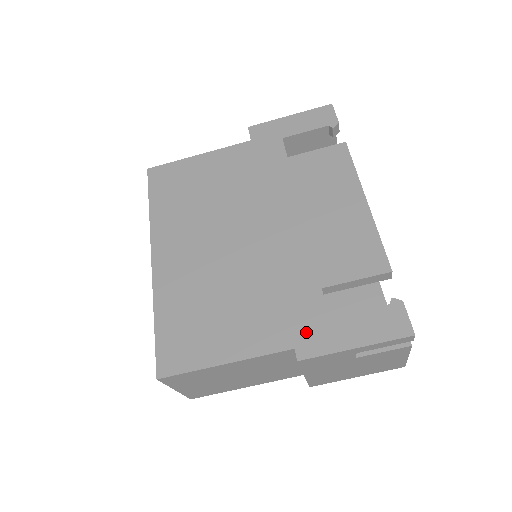
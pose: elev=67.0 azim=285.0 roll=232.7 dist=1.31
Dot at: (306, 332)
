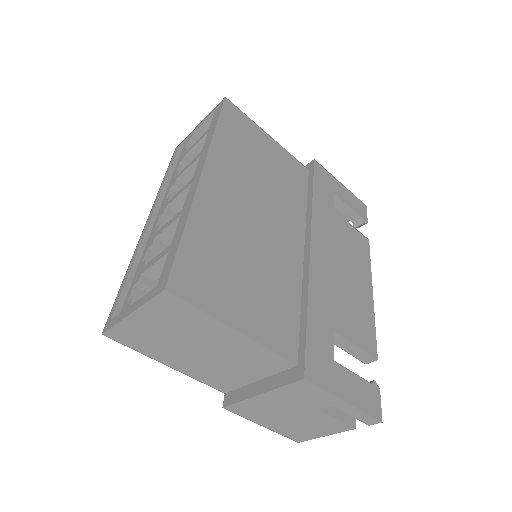
Dot at: (316, 358)
